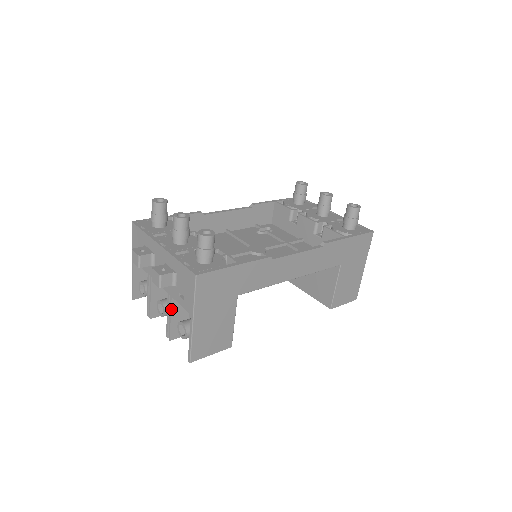
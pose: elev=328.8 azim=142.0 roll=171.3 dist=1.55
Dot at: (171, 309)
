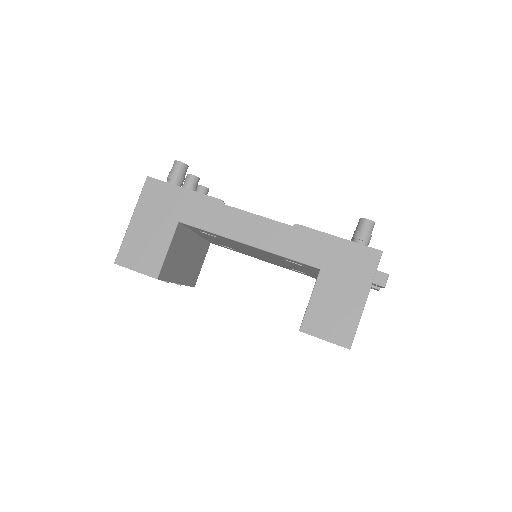
Dot at: occluded
